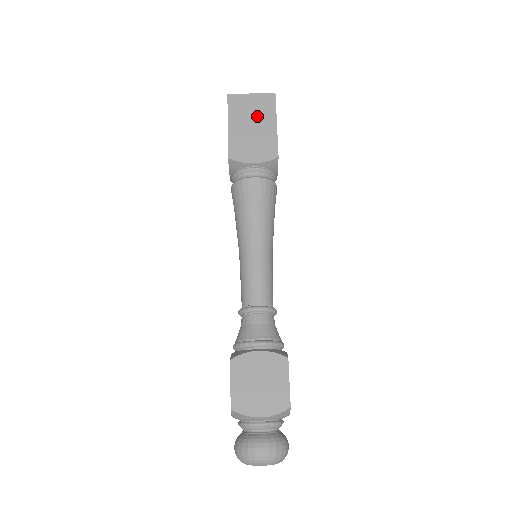
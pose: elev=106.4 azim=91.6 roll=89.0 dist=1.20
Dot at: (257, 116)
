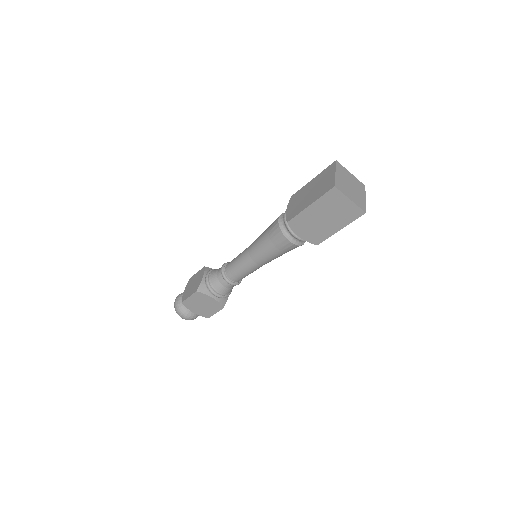
Dot at: (335, 216)
